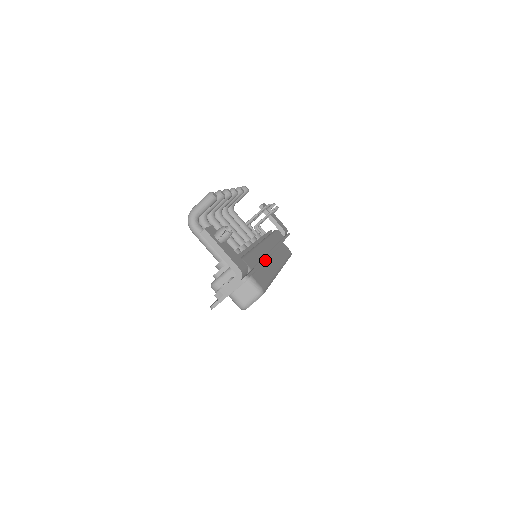
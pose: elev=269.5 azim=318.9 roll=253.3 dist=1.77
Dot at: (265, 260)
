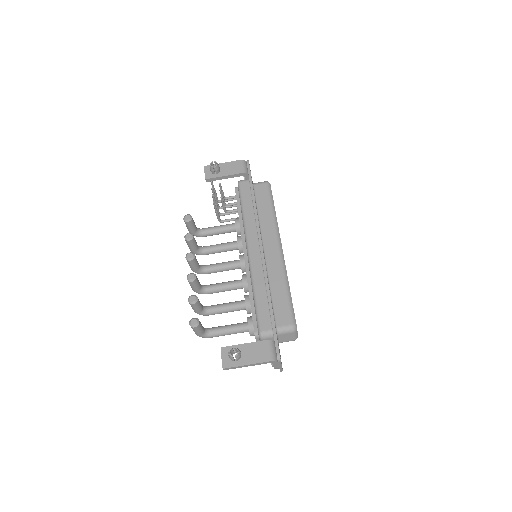
Dot at: (269, 290)
